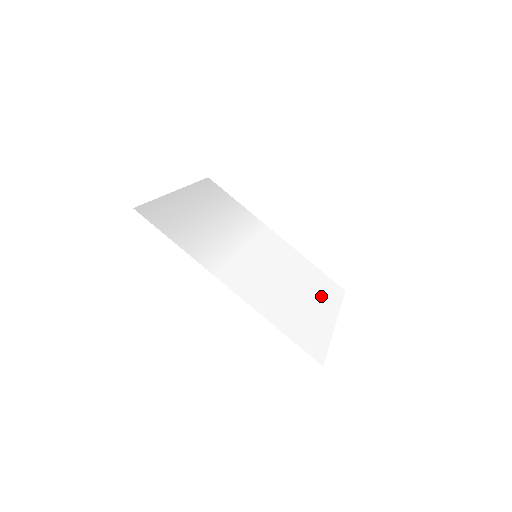
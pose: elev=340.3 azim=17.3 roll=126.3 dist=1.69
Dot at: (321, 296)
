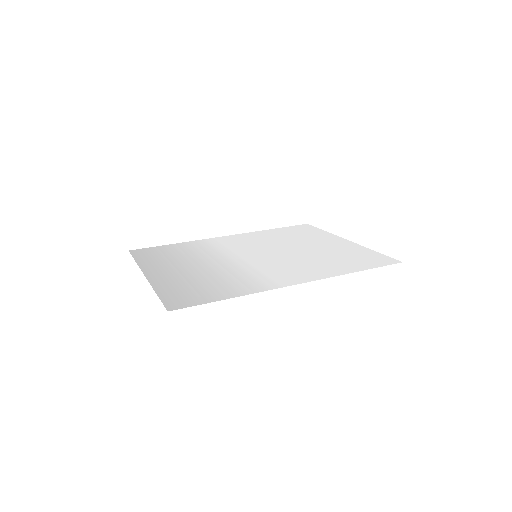
Dot at: (314, 238)
